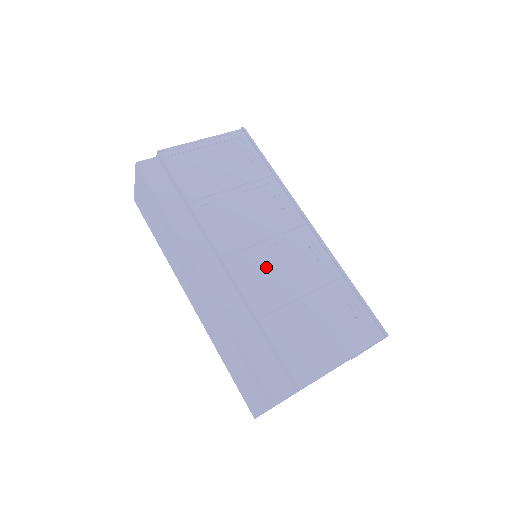
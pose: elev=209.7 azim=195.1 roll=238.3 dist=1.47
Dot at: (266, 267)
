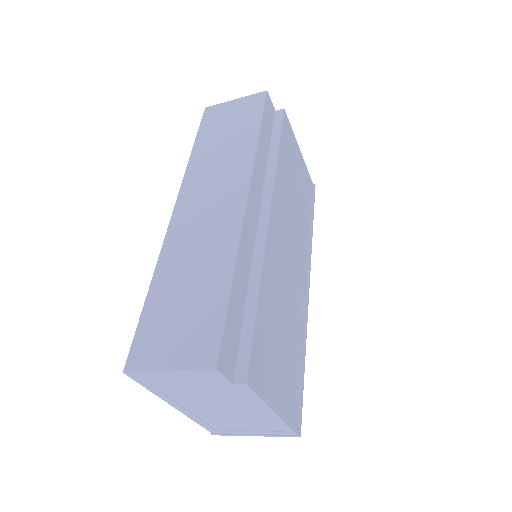
Dot at: (281, 266)
